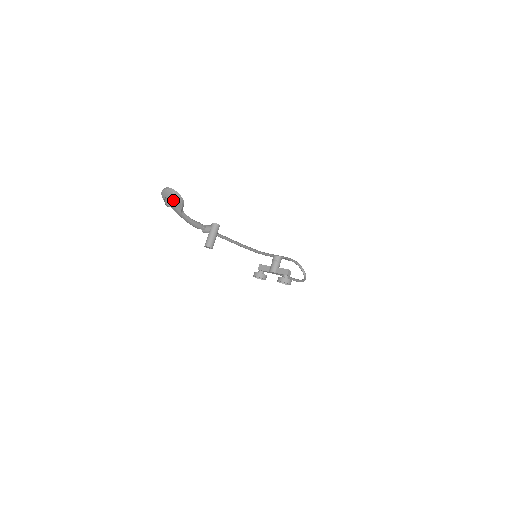
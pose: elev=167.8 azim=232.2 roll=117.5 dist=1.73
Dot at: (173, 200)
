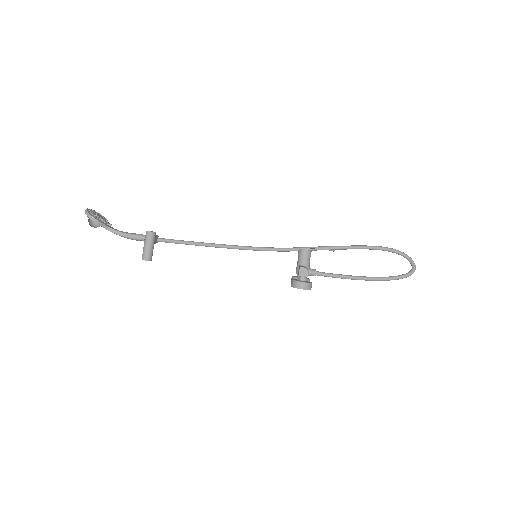
Dot at: occluded
